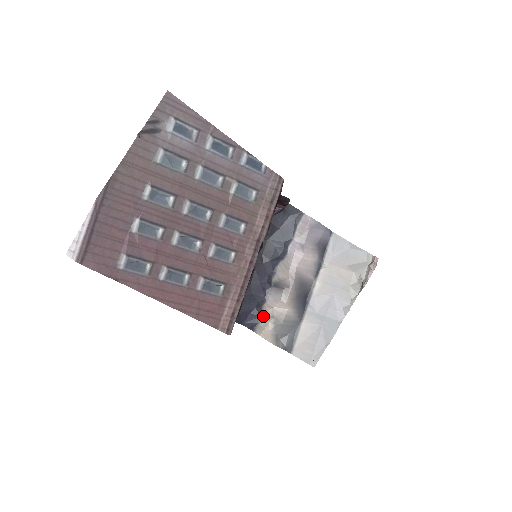
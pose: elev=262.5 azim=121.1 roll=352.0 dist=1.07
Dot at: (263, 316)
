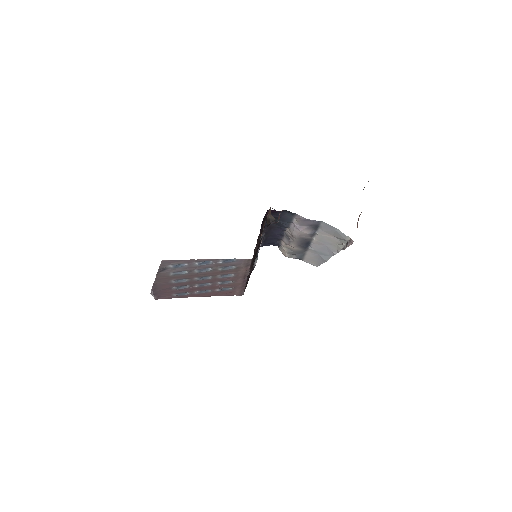
Dot at: (282, 245)
